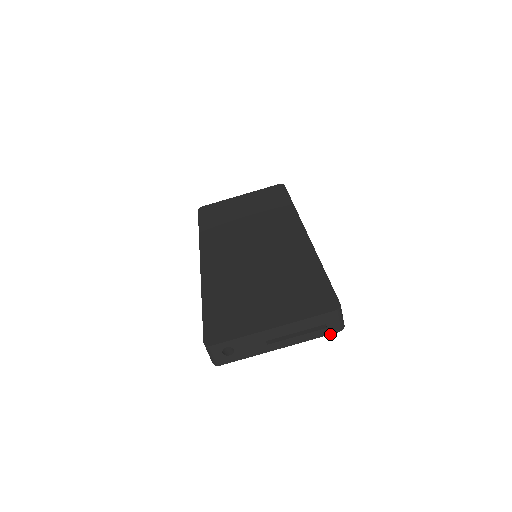
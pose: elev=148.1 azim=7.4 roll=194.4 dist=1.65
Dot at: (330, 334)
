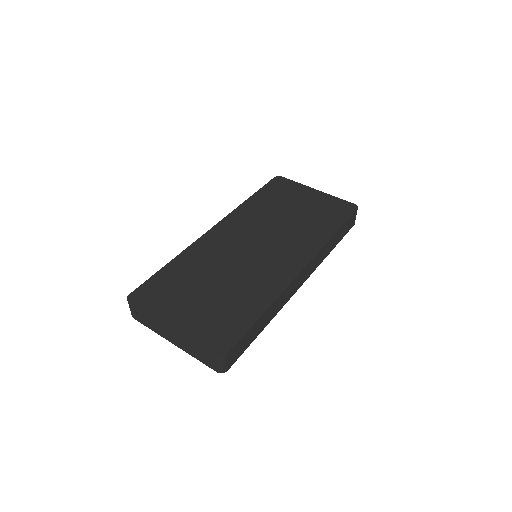
Dot at: (210, 367)
